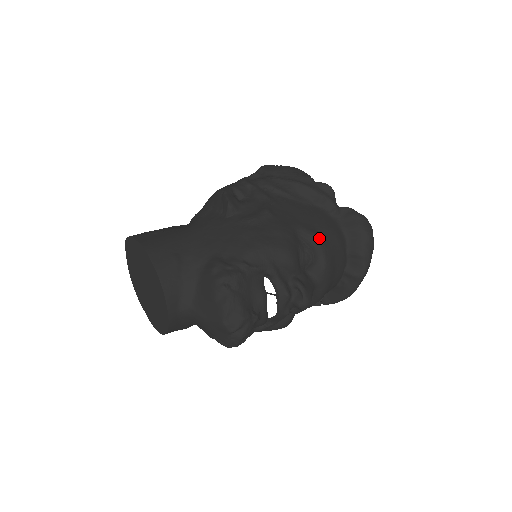
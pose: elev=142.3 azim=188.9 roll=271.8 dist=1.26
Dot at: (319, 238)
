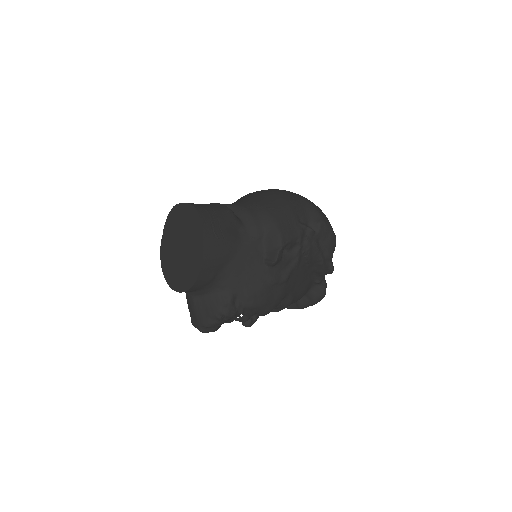
Dot at: (291, 303)
